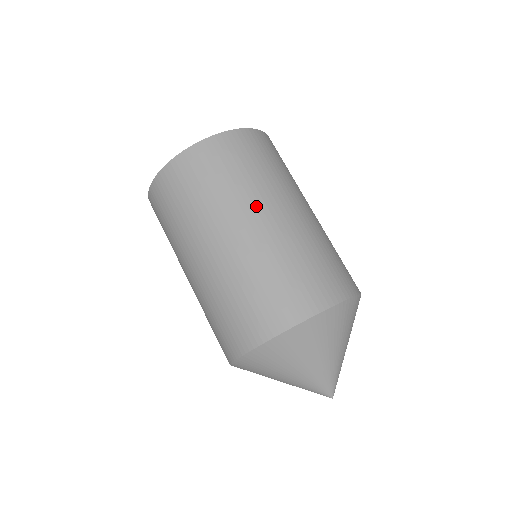
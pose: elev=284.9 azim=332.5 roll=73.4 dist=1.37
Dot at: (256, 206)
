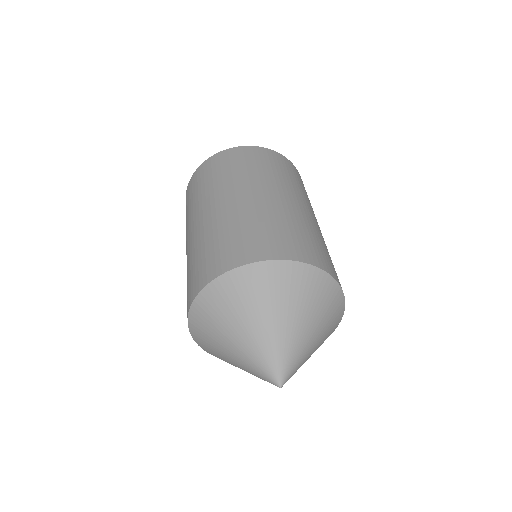
Dot at: (301, 198)
